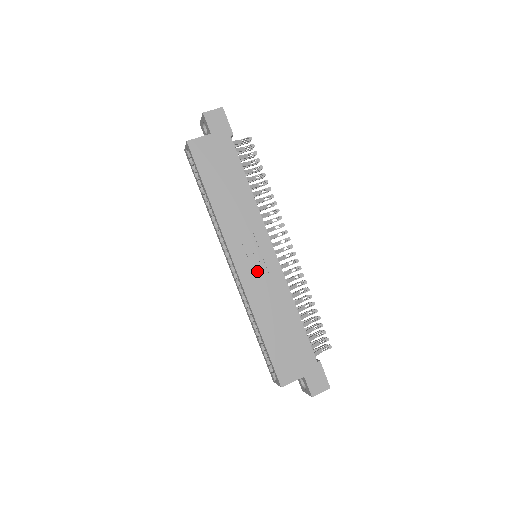
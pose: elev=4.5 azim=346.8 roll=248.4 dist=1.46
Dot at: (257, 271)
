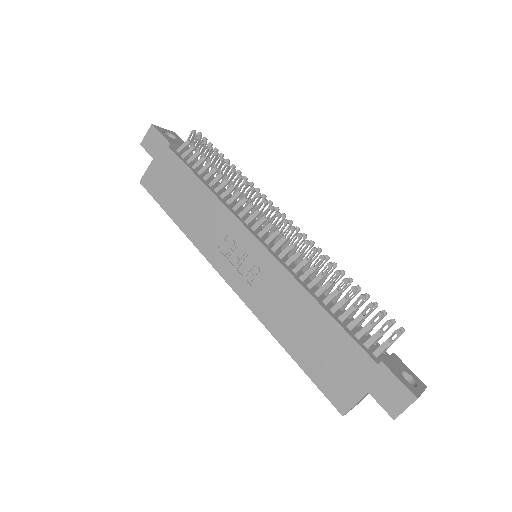
Dot at: (251, 276)
